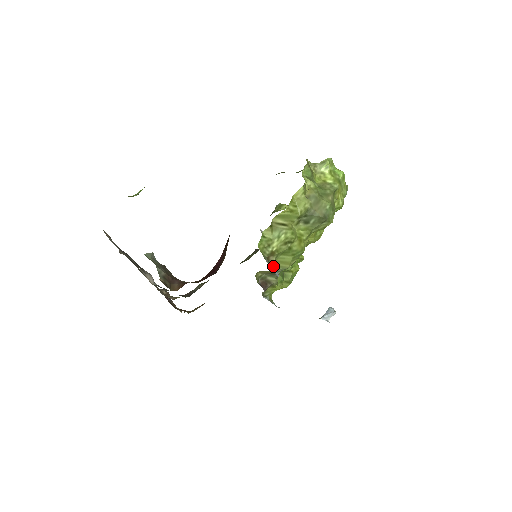
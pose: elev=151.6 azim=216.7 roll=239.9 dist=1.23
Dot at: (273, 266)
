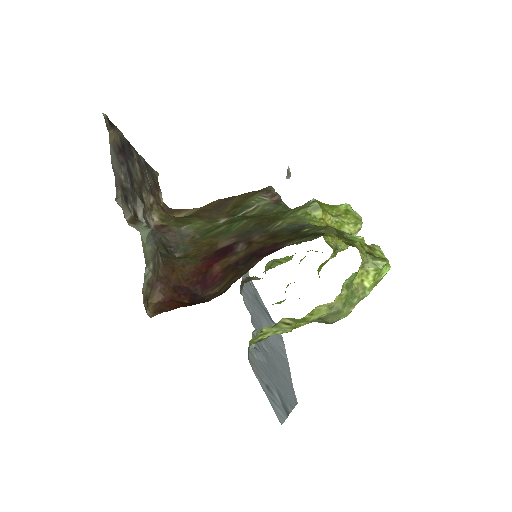
Dot at: (253, 347)
